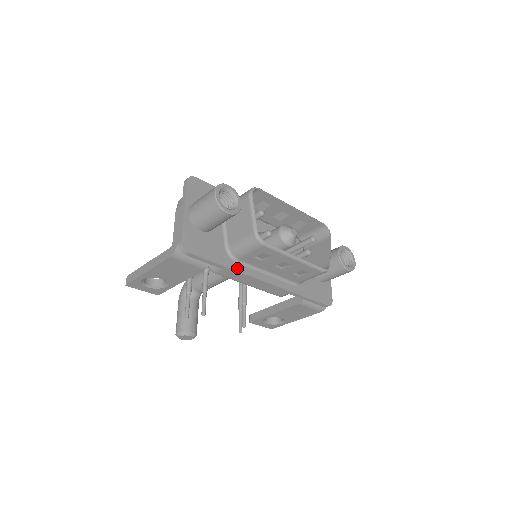
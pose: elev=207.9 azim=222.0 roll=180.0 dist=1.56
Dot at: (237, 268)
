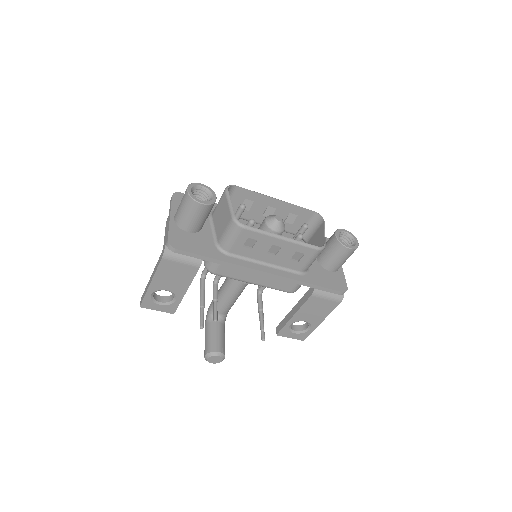
Dot at: (229, 260)
